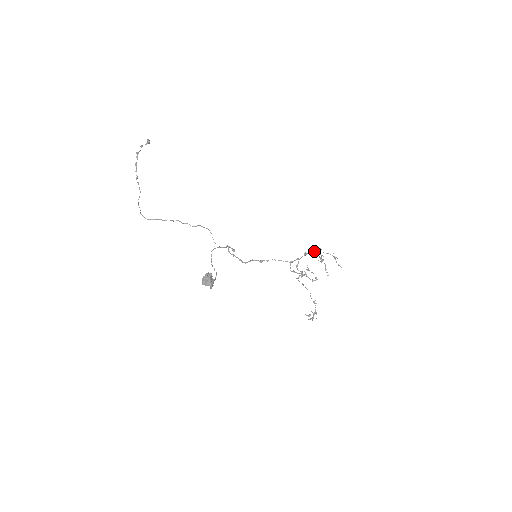
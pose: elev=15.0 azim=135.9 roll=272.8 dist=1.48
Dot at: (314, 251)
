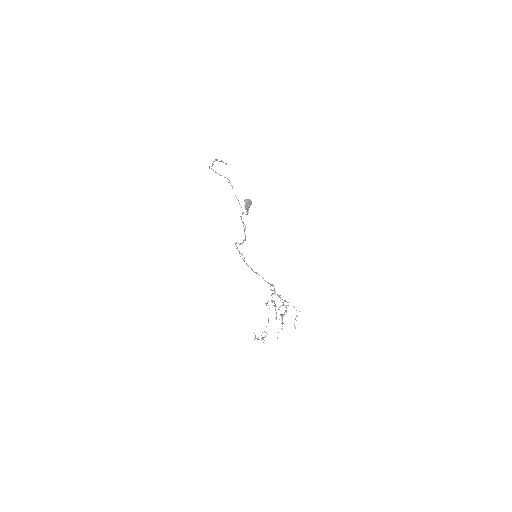
Dot at: (283, 303)
